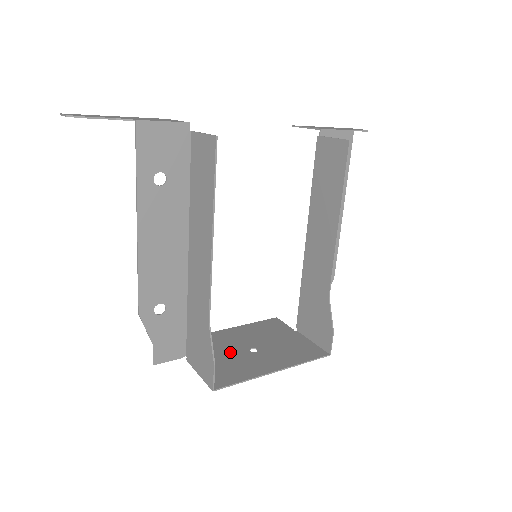
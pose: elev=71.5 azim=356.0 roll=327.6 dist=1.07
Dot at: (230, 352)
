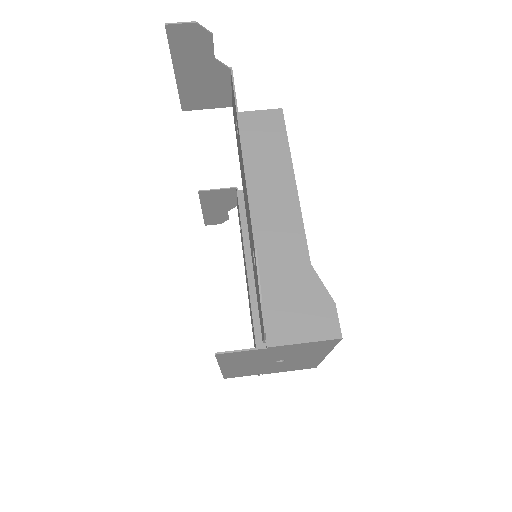
Dot at: occluded
